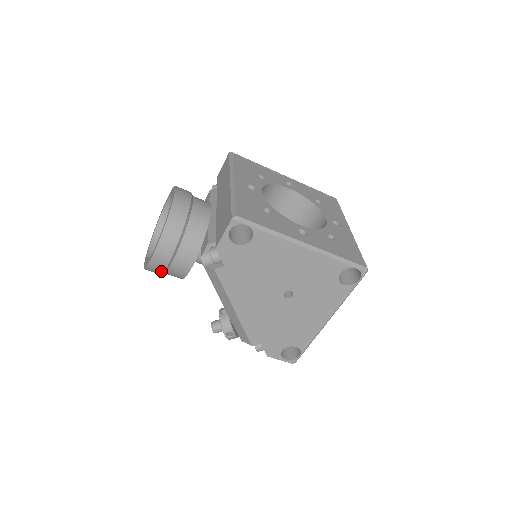
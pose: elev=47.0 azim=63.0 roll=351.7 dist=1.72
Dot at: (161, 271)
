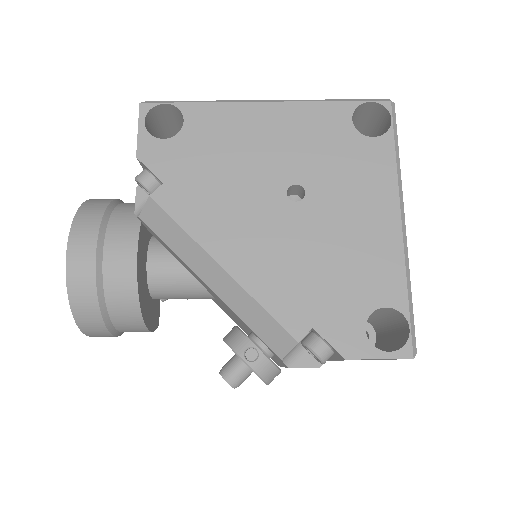
Dot at: (93, 292)
